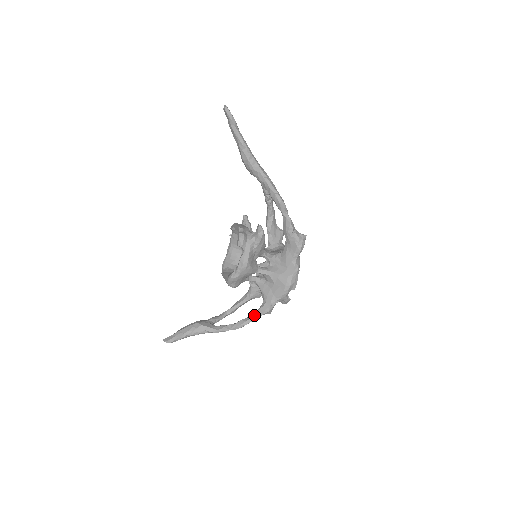
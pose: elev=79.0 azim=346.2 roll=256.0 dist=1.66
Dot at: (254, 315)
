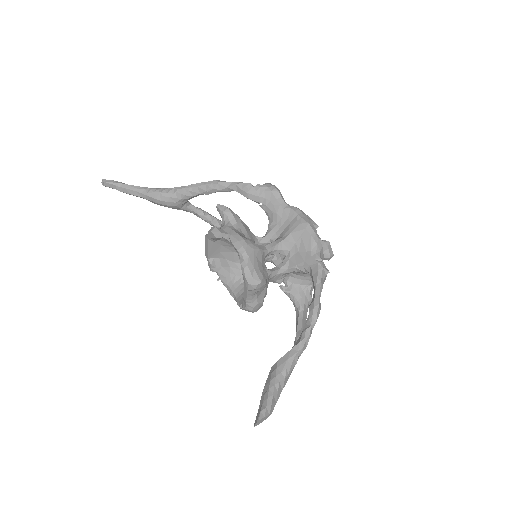
Dot at: (314, 287)
